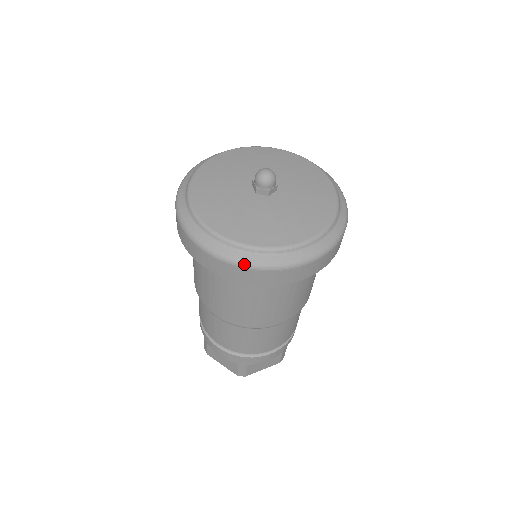
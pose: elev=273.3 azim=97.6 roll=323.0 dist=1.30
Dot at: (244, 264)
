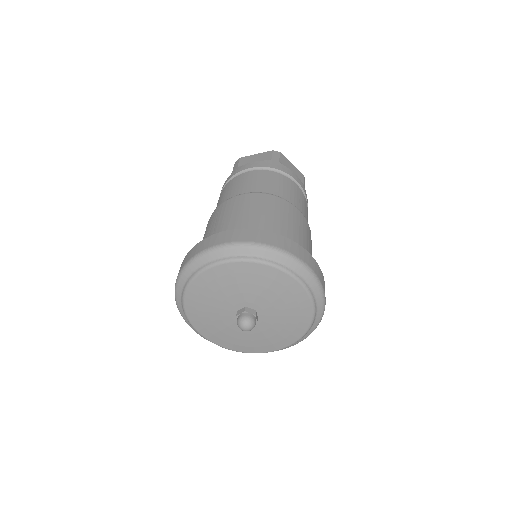
Dot at: occluded
